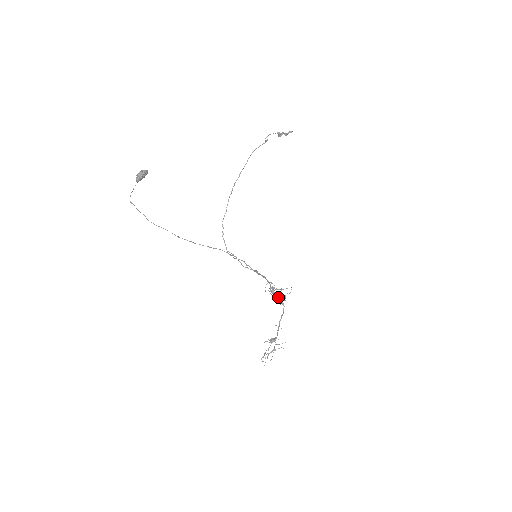
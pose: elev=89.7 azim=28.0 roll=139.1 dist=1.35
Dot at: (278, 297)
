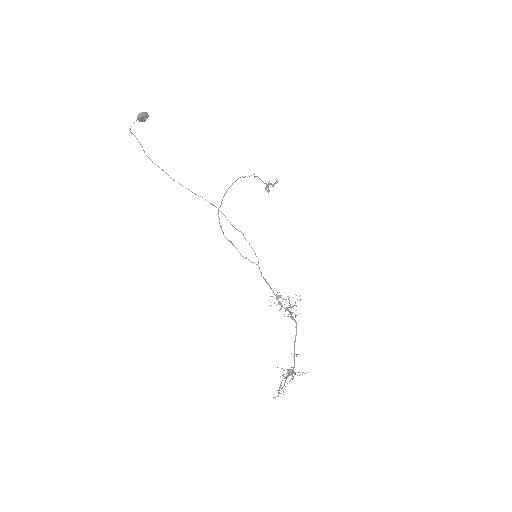
Dot at: (287, 310)
